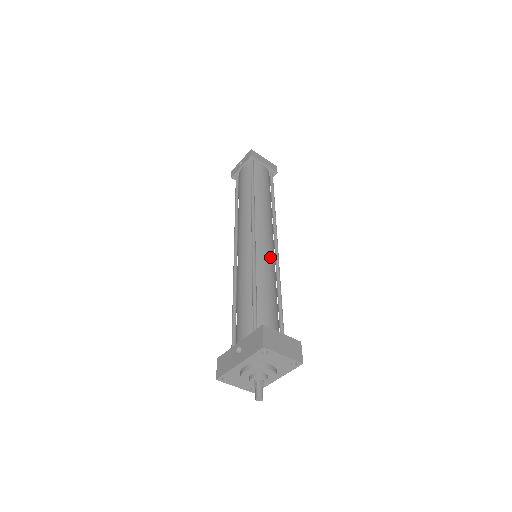
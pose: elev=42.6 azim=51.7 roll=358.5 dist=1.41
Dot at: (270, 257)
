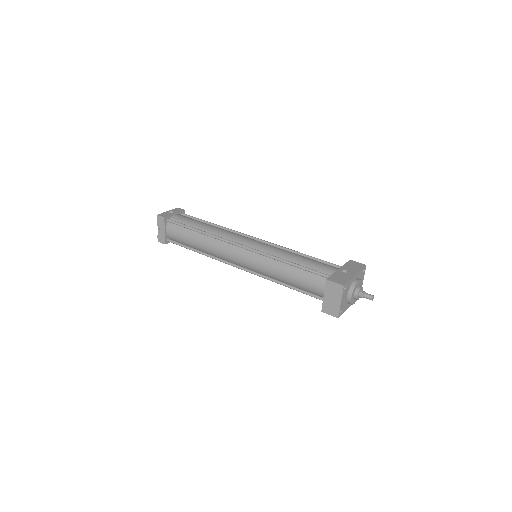
Dot at: occluded
